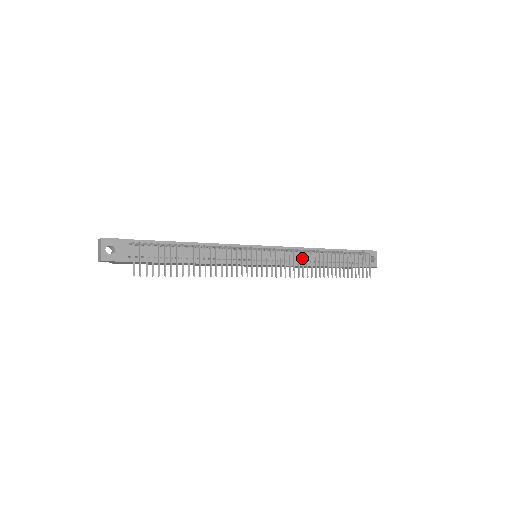
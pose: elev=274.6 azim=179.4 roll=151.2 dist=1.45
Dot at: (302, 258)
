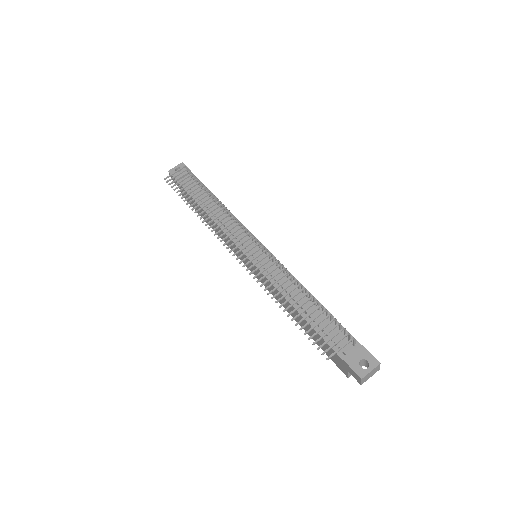
Dot at: (274, 268)
